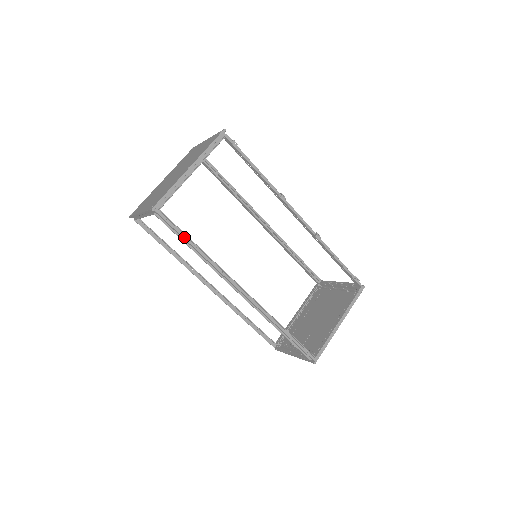
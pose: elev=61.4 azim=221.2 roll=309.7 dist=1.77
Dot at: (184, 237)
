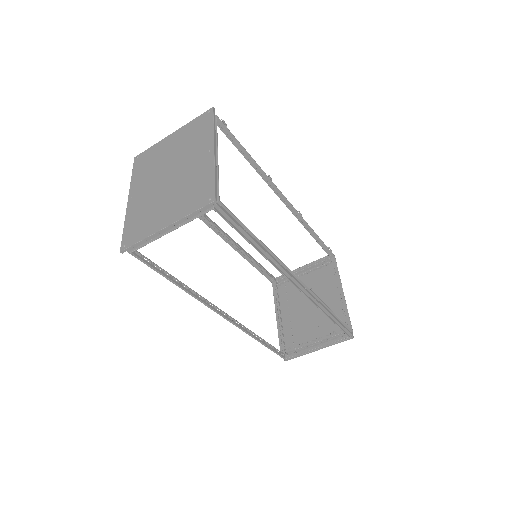
Dot at: (245, 231)
